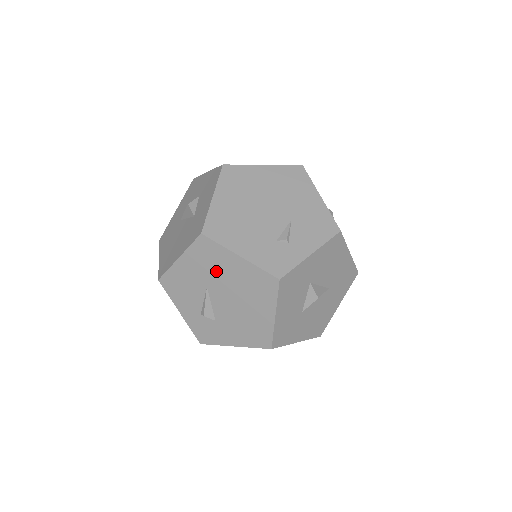
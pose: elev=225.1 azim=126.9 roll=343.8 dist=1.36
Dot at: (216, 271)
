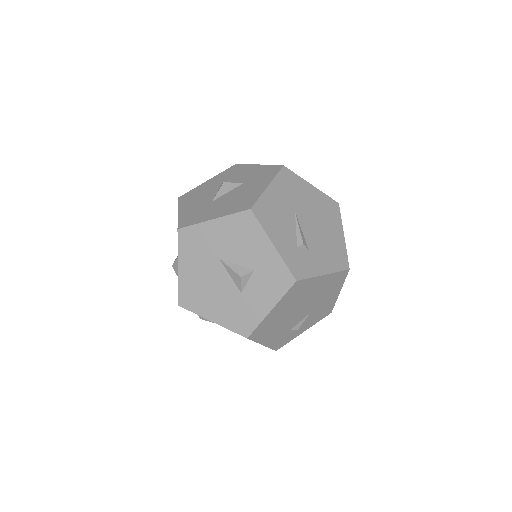
Dot at: occluded
